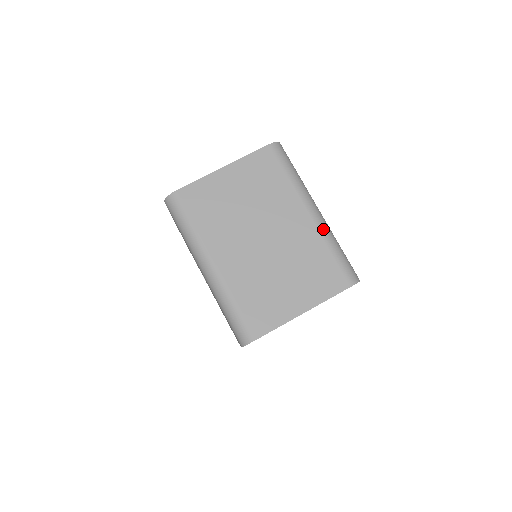
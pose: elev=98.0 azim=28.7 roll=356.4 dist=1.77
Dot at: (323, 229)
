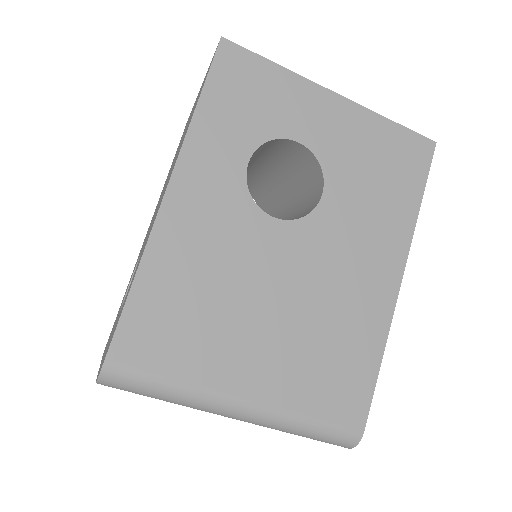
Dot at: (263, 426)
